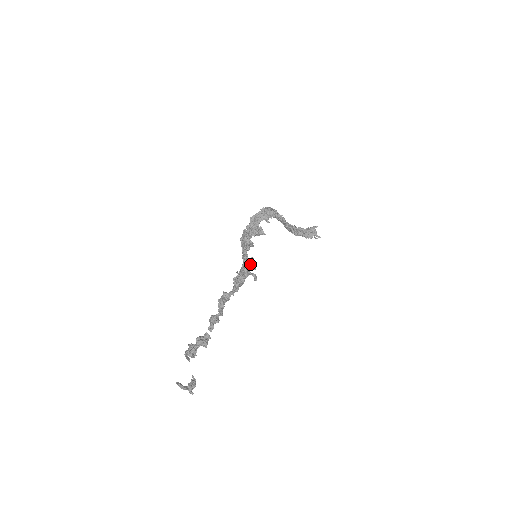
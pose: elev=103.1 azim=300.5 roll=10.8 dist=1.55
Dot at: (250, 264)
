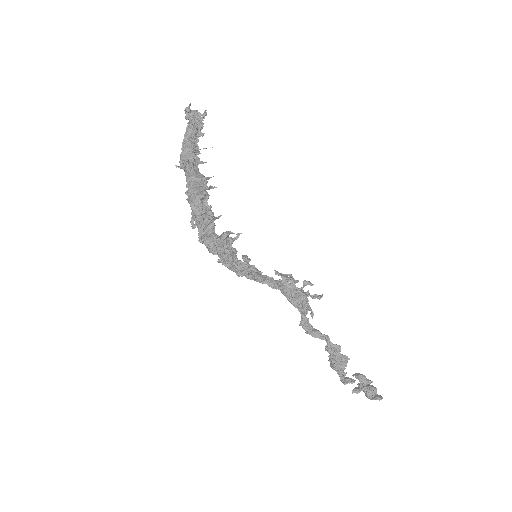
Dot at: (294, 285)
